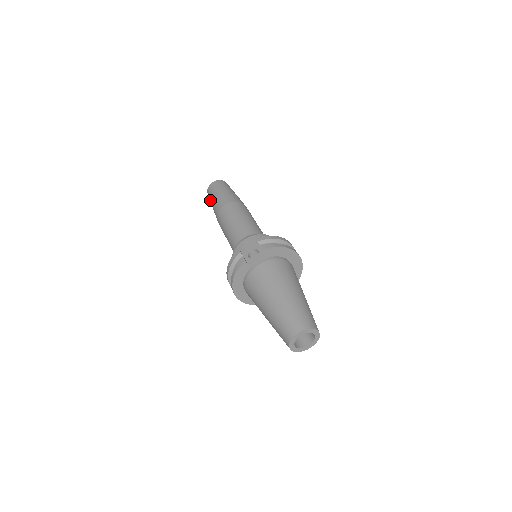
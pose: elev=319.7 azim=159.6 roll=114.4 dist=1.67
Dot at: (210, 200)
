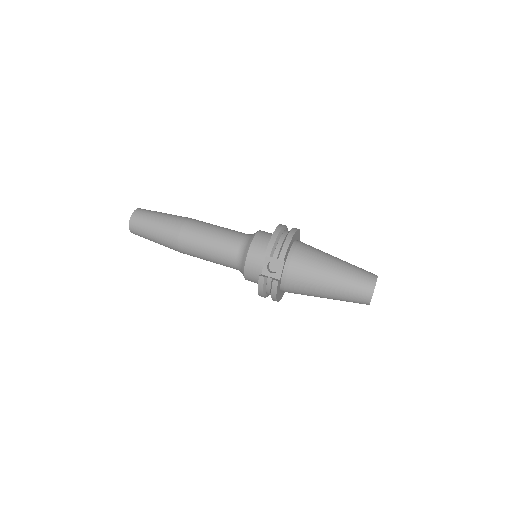
Dot at: occluded
